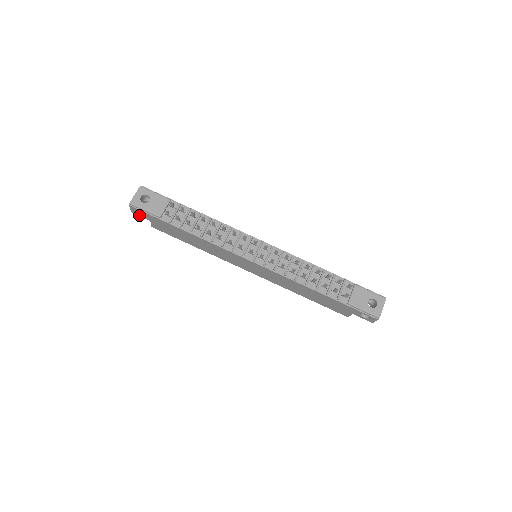
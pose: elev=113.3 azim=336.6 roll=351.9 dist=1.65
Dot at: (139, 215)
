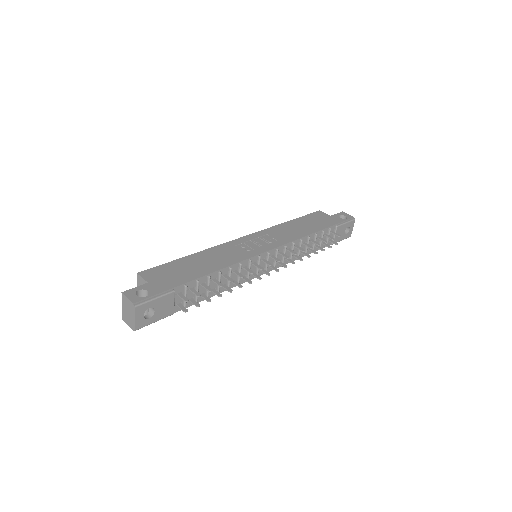
Dot at: occluded
